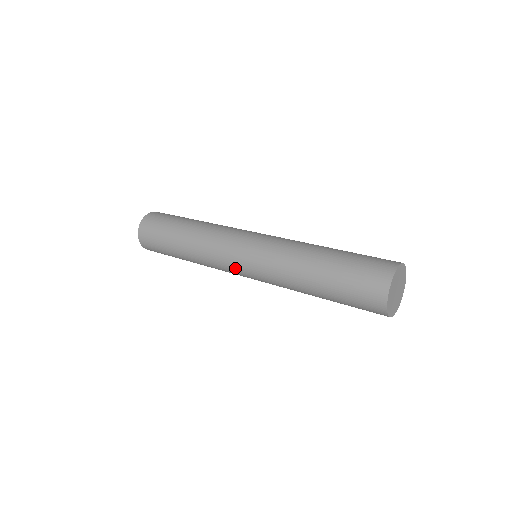
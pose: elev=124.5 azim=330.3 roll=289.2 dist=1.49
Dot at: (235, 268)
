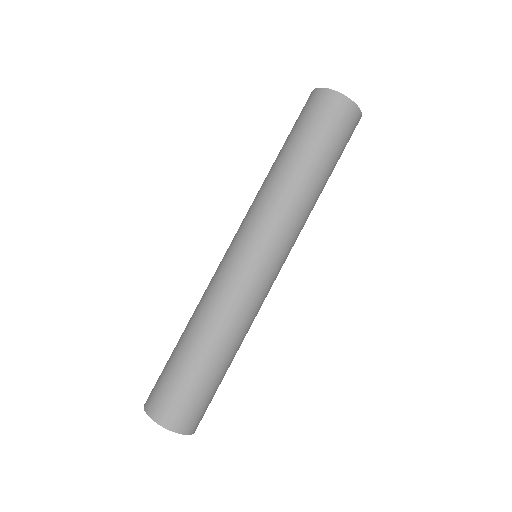
Dot at: (254, 268)
